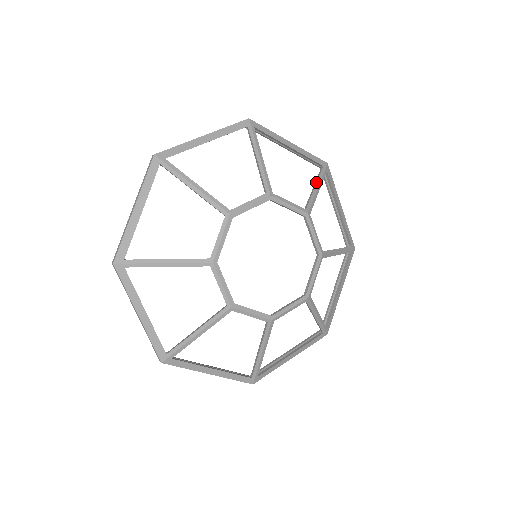
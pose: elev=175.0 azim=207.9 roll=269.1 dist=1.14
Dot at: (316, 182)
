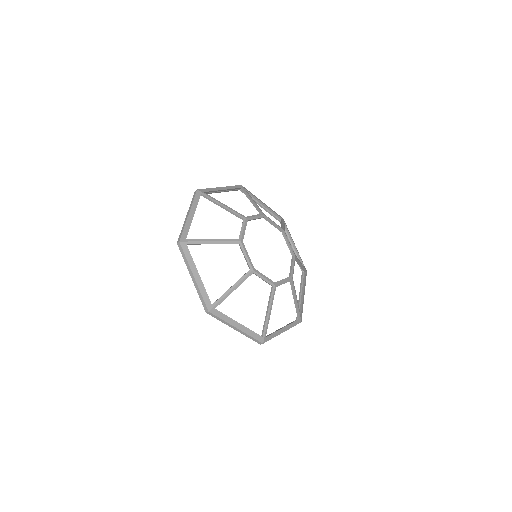
Dot at: (249, 198)
